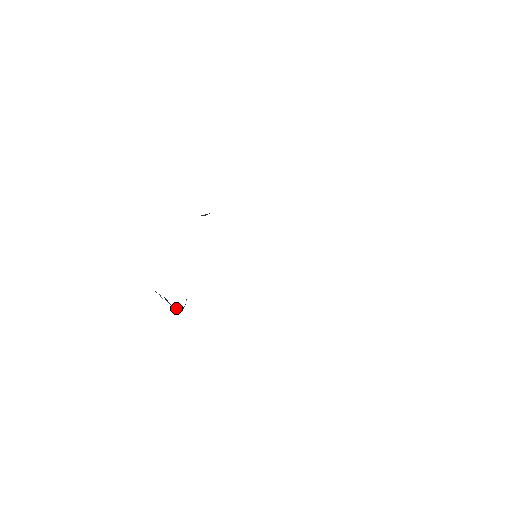
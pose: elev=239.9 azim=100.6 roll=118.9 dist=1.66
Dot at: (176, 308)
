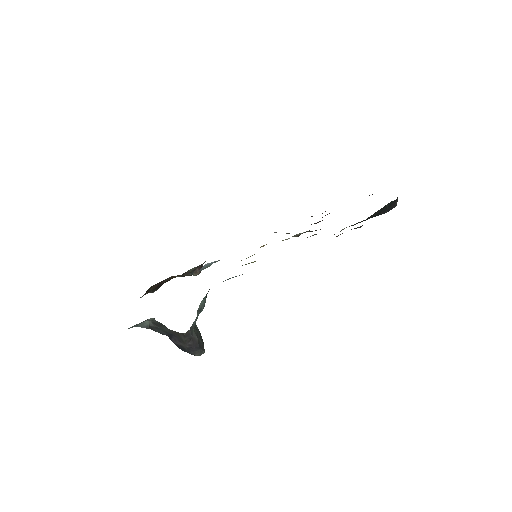
Dot at: (183, 335)
